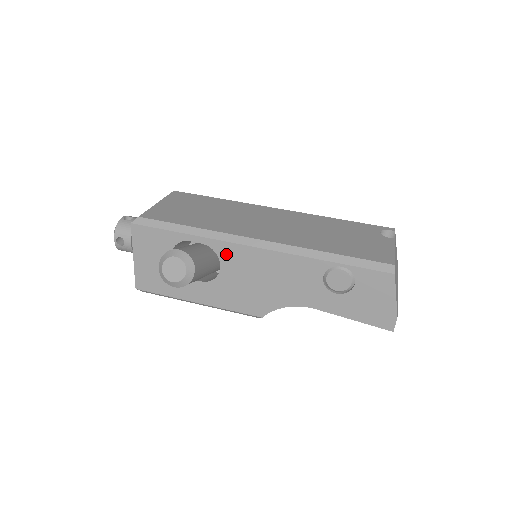
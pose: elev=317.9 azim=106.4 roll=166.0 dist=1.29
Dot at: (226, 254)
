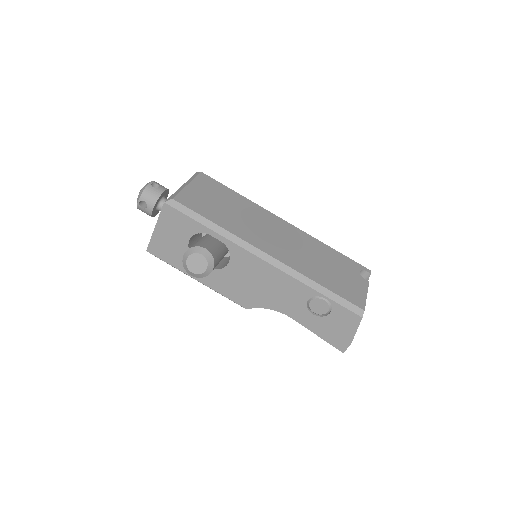
Dot at: (238, 256)
